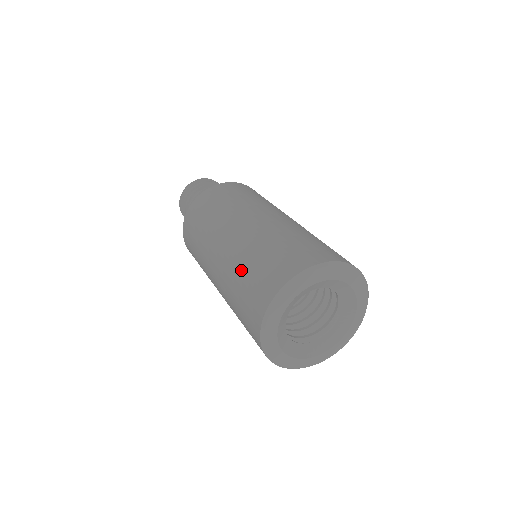
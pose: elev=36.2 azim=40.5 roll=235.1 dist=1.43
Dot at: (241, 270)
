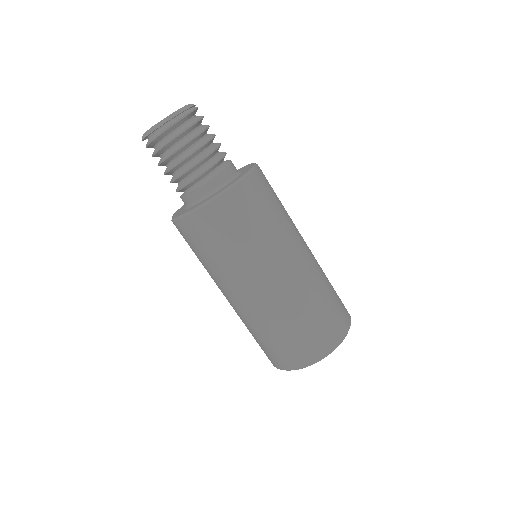
Dot at: (296, 320)
